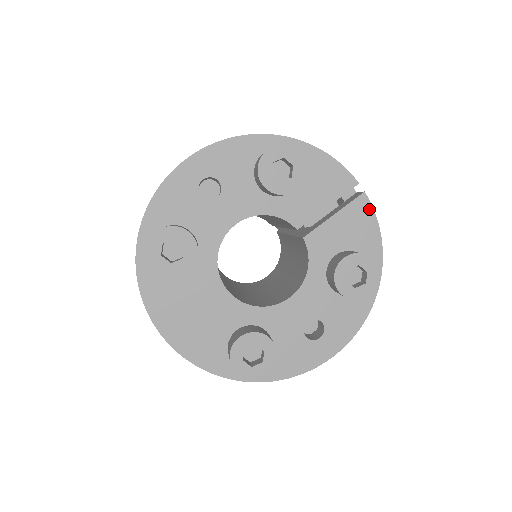
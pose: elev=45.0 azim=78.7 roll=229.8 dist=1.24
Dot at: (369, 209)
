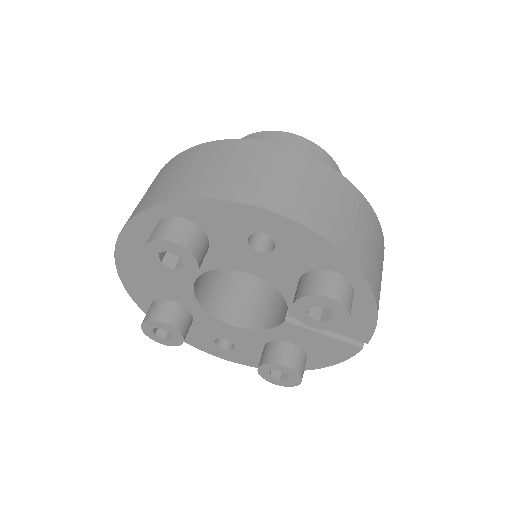
Dot at: (350, 354)
